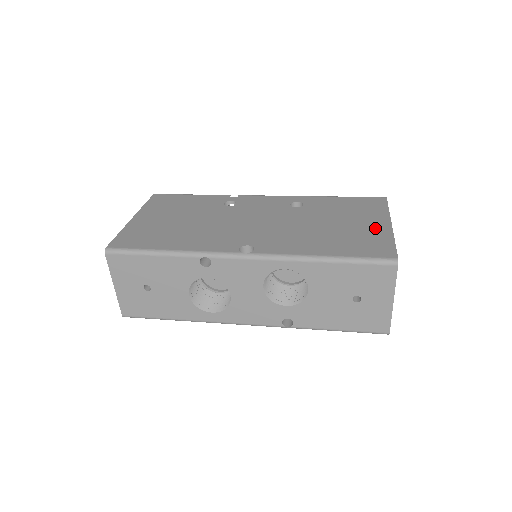
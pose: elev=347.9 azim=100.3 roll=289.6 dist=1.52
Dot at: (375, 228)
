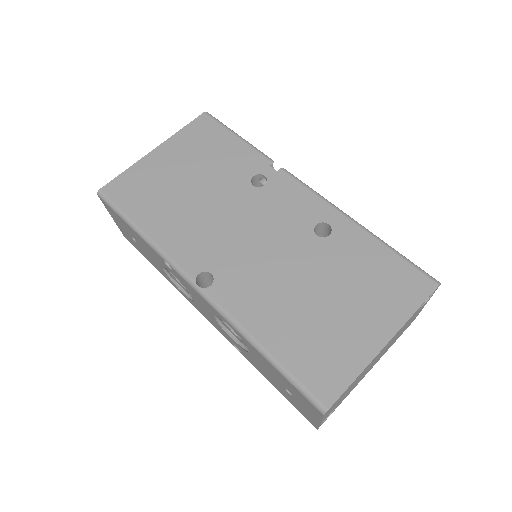
Dot at: (360, 338)
